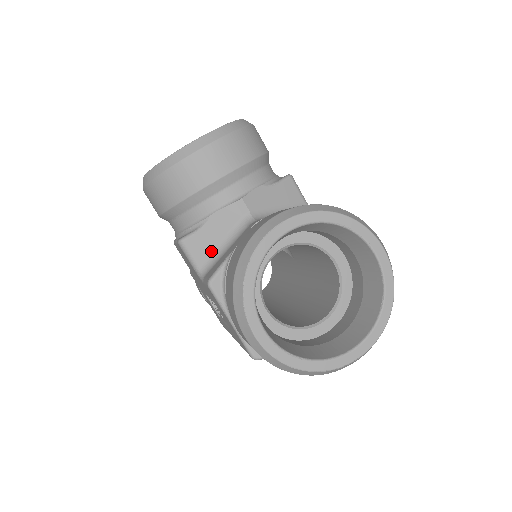
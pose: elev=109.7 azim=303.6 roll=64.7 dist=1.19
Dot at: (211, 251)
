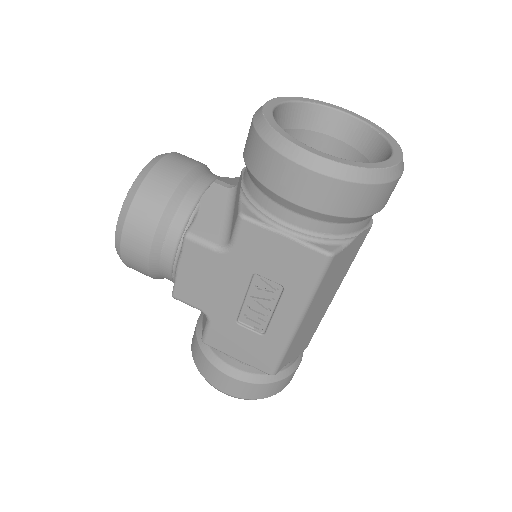
Dot at: (220, 226)
